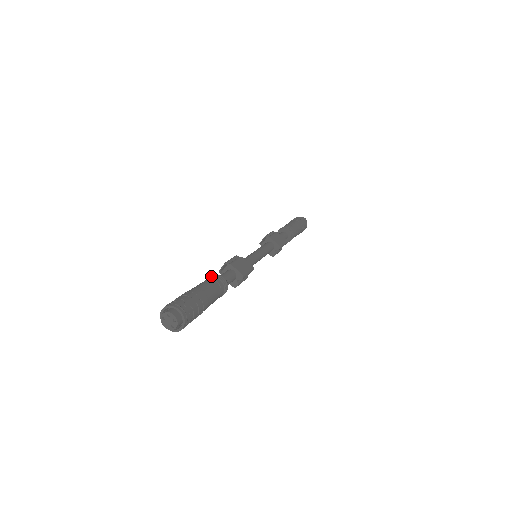
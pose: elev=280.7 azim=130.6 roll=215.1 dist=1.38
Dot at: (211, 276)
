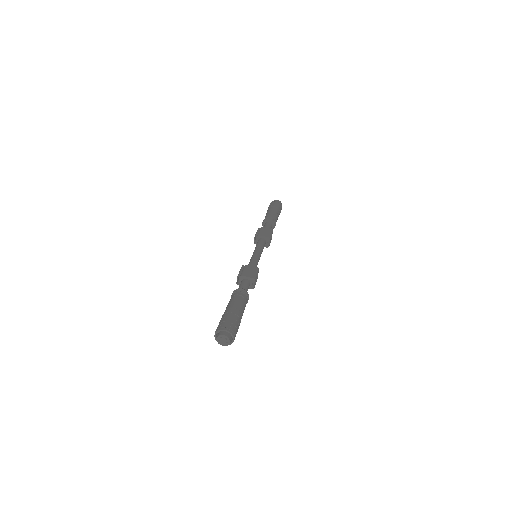
Dot at: (233, 293)
